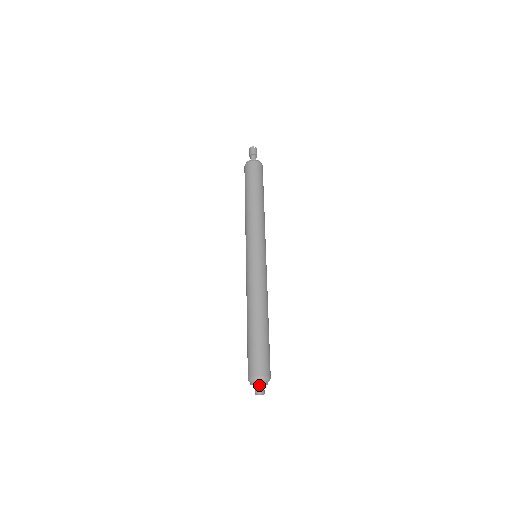
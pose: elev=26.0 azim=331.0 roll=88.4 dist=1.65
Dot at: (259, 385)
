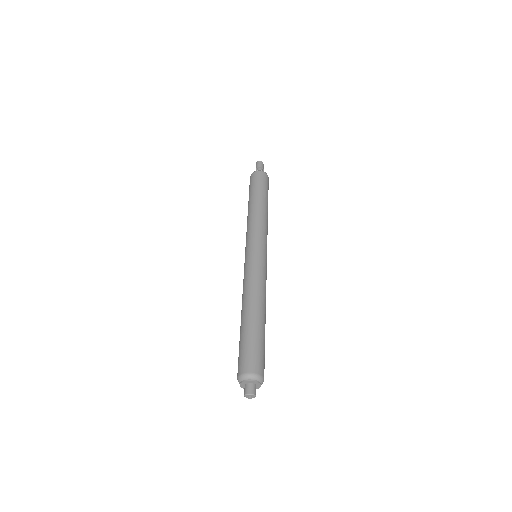
Dot at: (254, 385)
